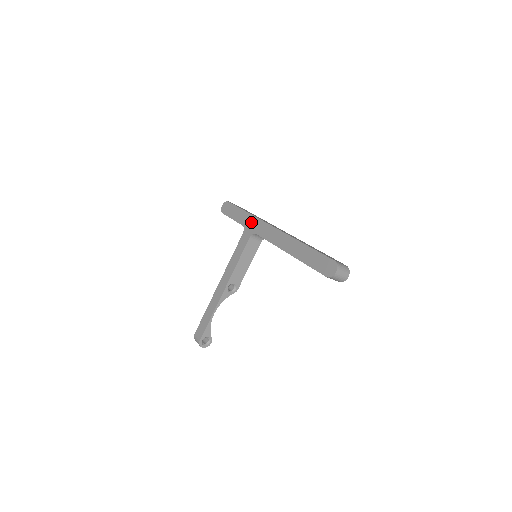
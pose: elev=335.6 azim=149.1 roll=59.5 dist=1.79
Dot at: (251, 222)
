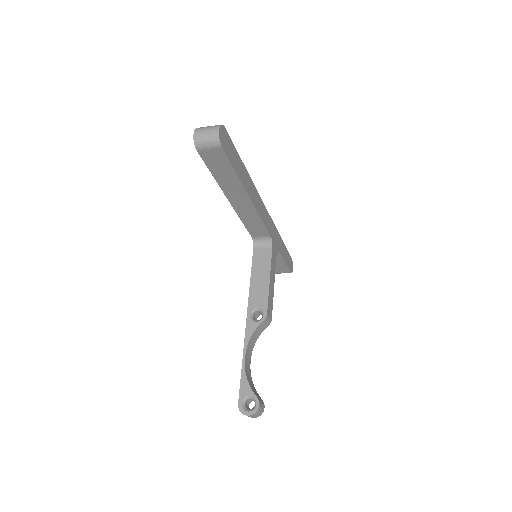
Dot at: occluded
